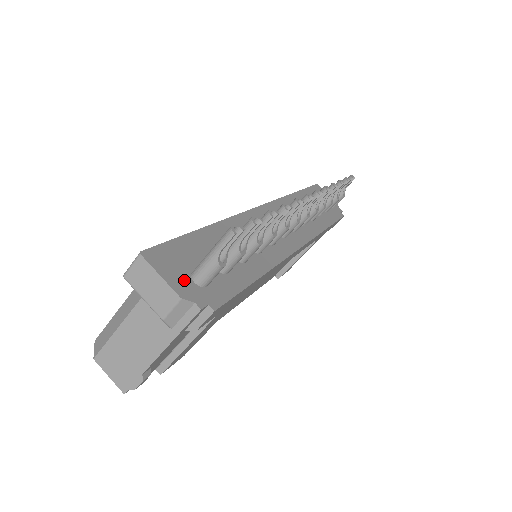
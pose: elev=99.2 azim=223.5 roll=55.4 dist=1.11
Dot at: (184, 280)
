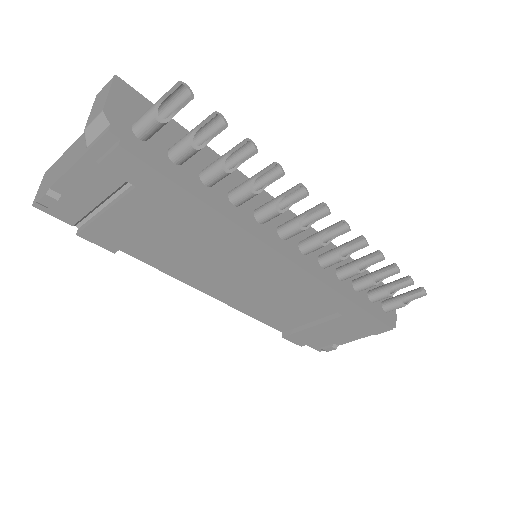
Dot at: (125, 115)
